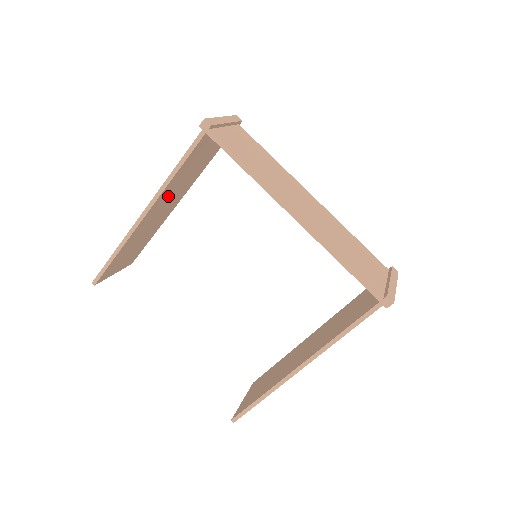
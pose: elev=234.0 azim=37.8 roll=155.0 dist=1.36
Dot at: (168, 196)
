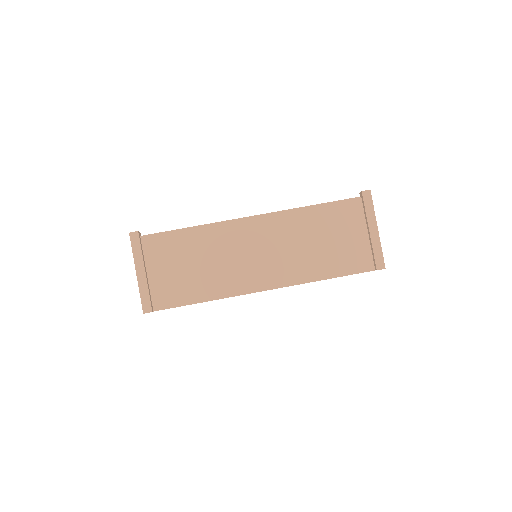
Dot at: occluded
